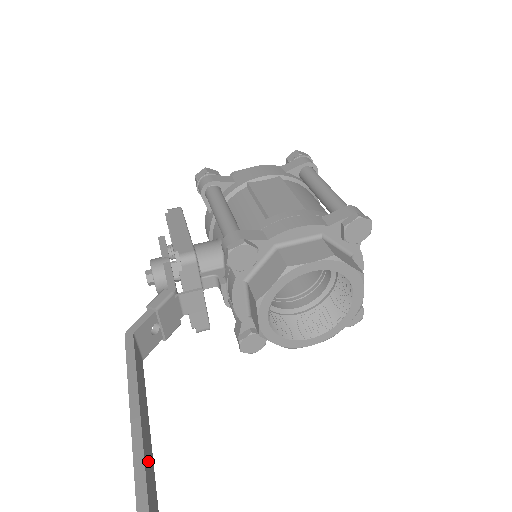
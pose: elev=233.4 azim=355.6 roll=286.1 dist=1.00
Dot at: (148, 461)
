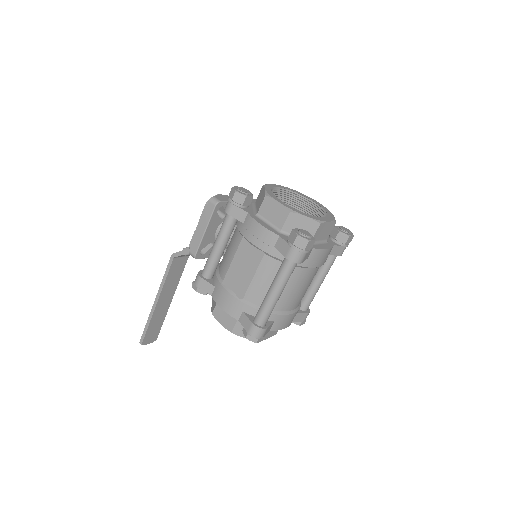
Dot at: (161, 307)
